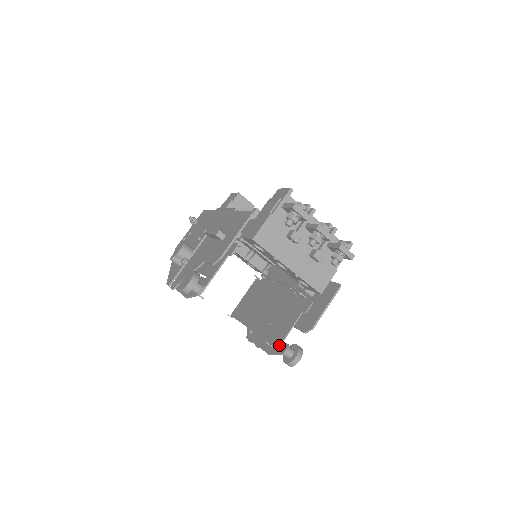
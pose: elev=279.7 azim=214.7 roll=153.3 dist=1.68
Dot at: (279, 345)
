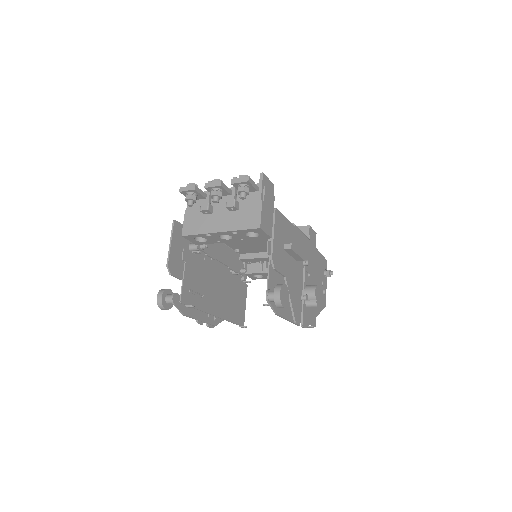
Dot at: occluded
